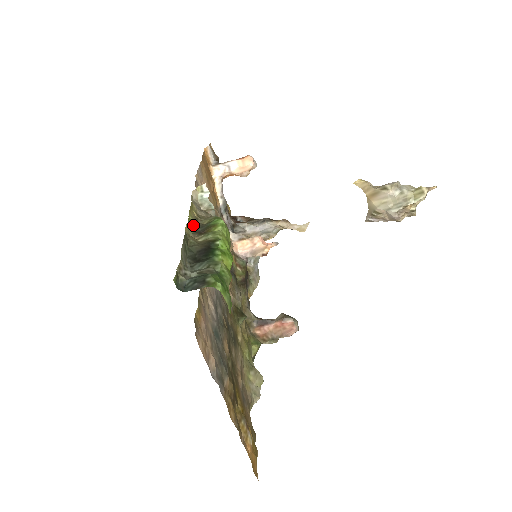
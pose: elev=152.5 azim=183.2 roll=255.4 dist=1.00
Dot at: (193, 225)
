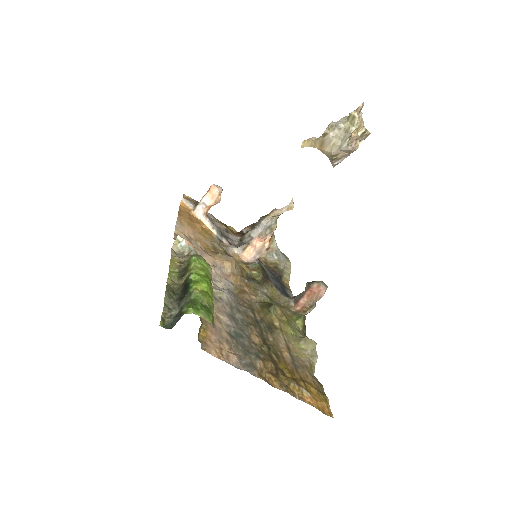
Dot at: (175, 274)
